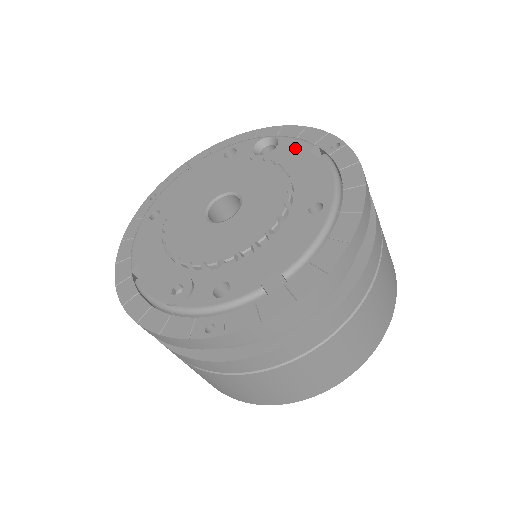
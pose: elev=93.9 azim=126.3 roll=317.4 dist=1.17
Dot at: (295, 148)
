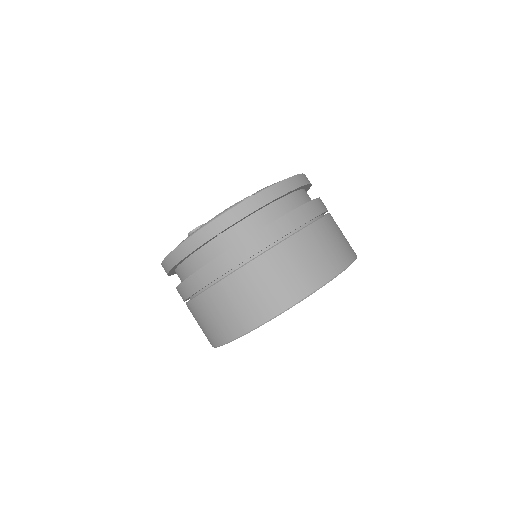
Dot at: occluded
